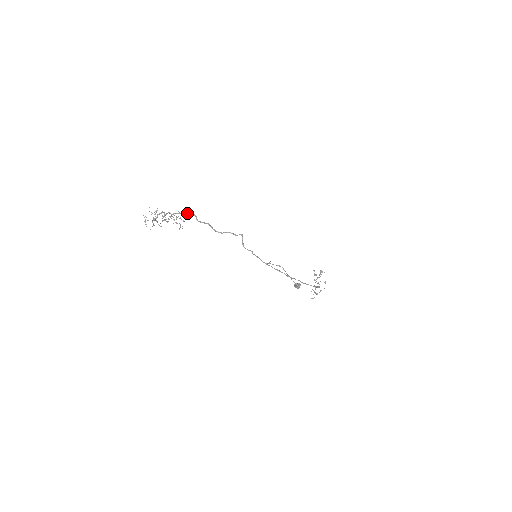
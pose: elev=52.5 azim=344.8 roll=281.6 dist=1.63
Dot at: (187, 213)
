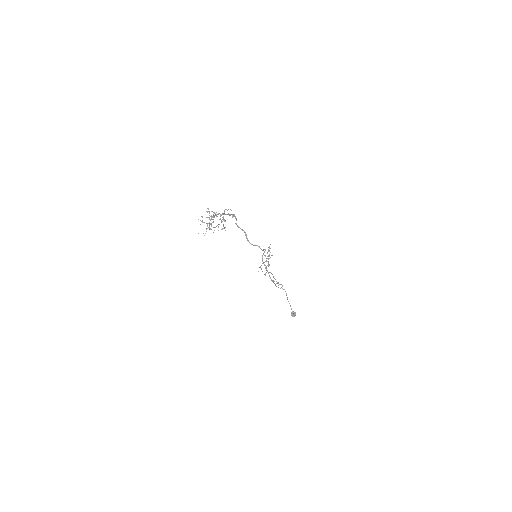
Dot at: occluded
